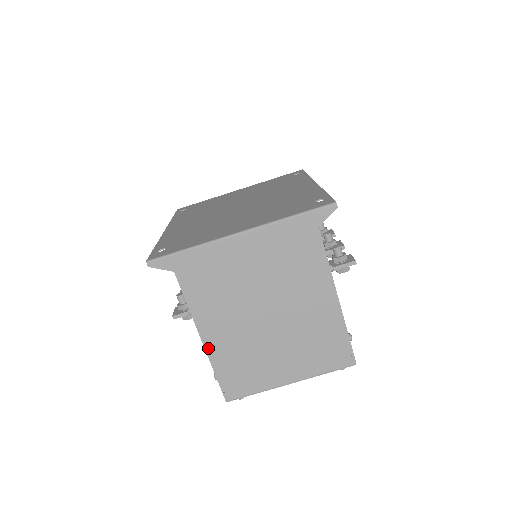
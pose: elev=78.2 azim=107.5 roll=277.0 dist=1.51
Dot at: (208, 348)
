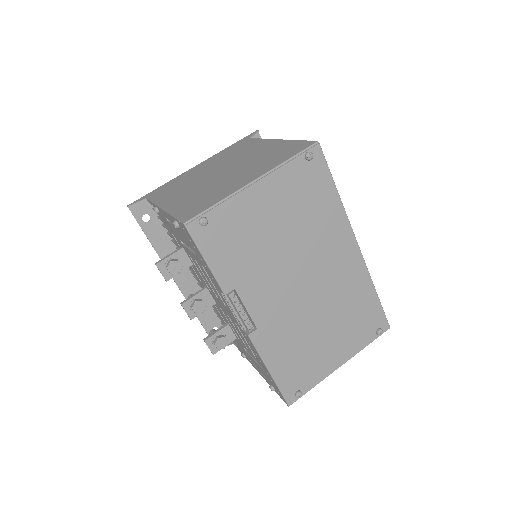
Dot at: (167, 209)
